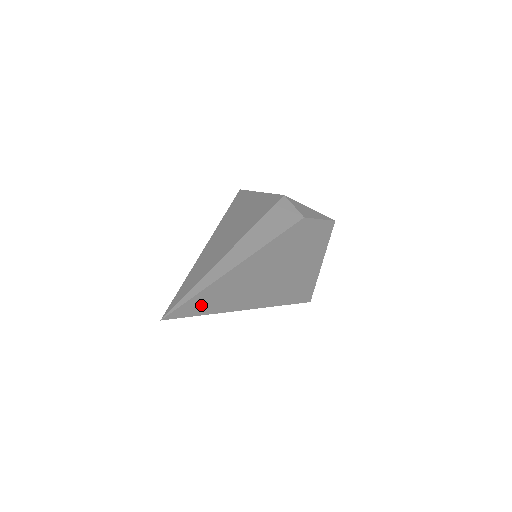
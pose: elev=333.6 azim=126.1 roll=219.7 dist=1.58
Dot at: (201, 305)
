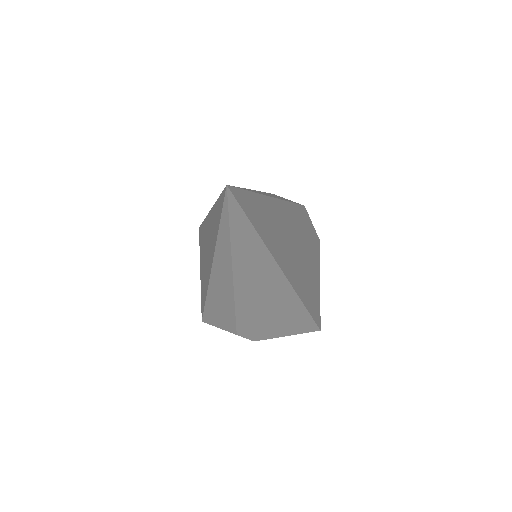
Dot at: (255, 214)
